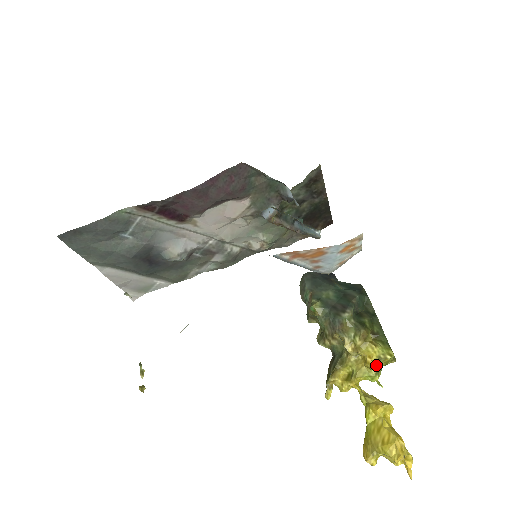
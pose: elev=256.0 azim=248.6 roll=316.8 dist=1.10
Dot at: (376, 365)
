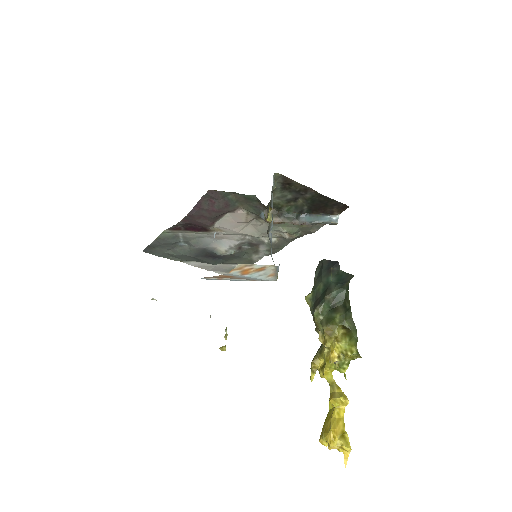
Dot at: (338, 359)
